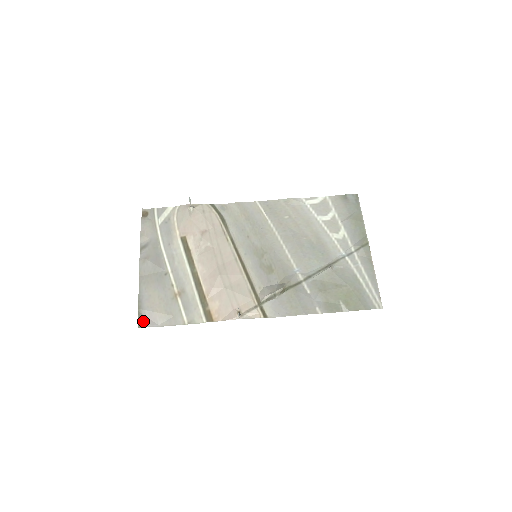
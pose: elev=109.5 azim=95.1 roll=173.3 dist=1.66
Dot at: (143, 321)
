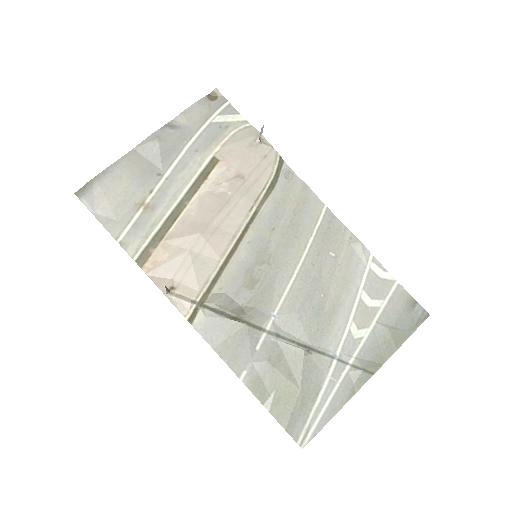
Dot at: (85, 193)
